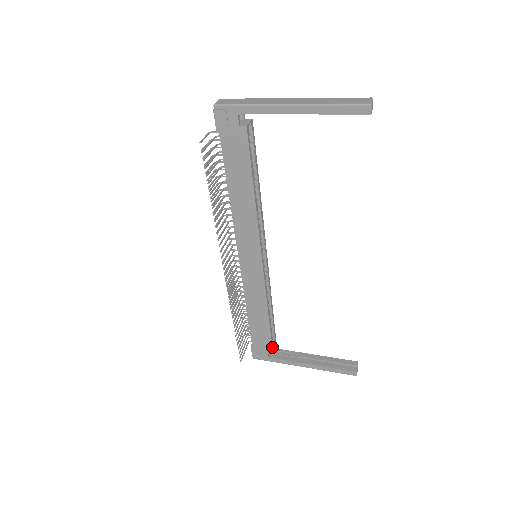
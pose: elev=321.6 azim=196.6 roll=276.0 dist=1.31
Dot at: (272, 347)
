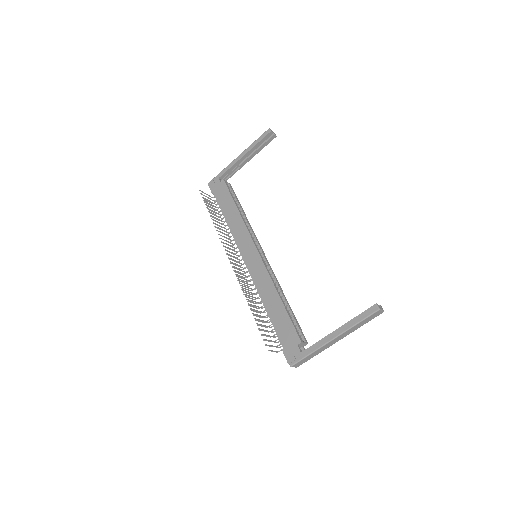
Dot at: (298, 335)
